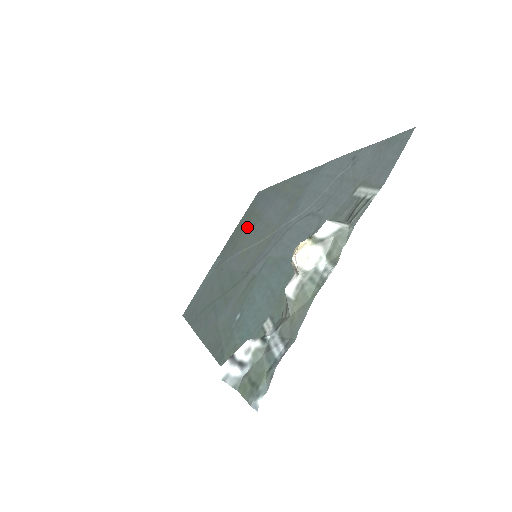
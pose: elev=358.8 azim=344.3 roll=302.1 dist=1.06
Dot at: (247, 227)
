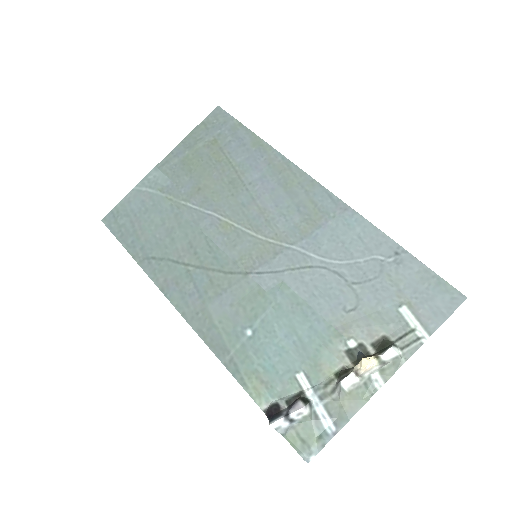
Dot at: (219, 174)
